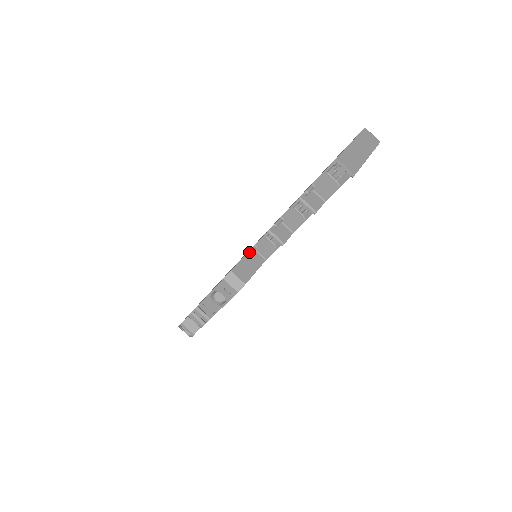
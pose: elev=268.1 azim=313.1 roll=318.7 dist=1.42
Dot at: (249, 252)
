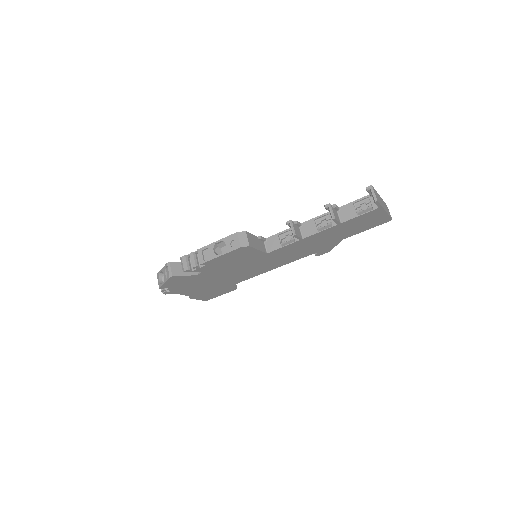
Dot at: (261, 236)
